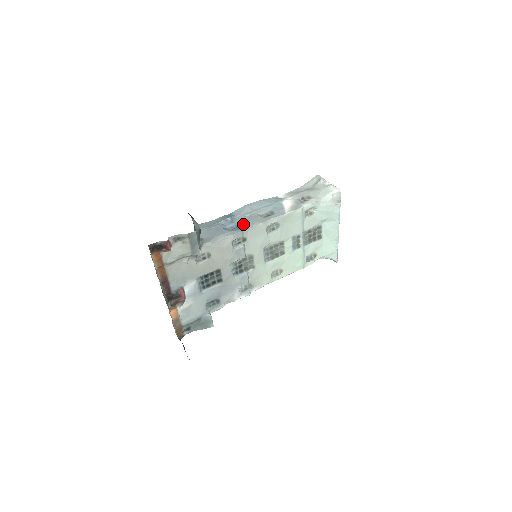
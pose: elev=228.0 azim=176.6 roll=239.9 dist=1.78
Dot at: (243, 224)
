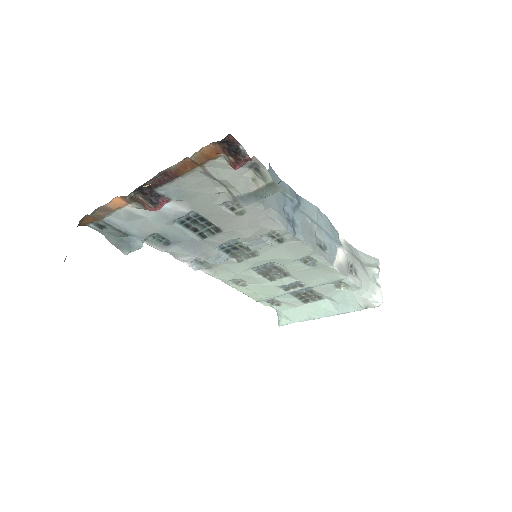
Dot at: (300, 227)
